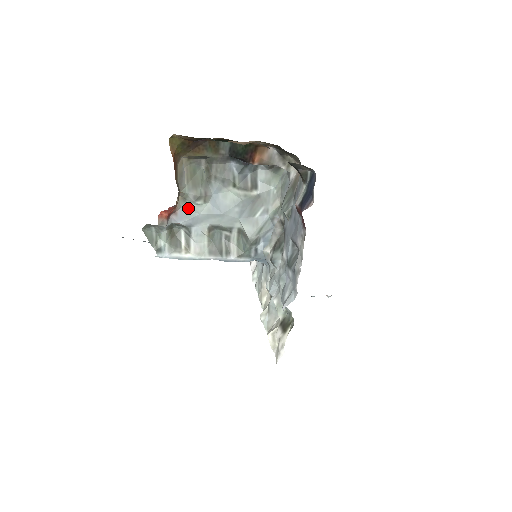
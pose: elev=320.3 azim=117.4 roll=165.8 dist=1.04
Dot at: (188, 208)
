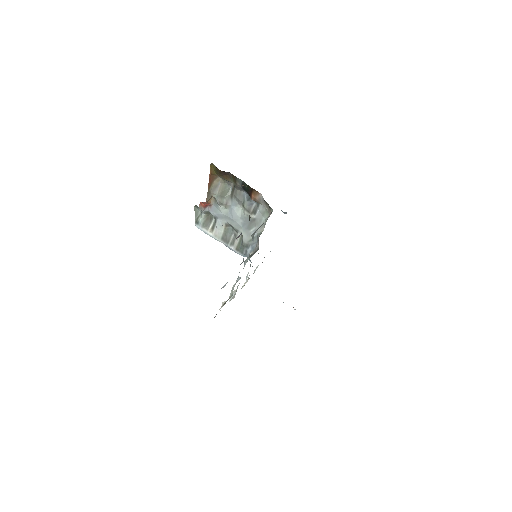
Dot at: (217, 207)
